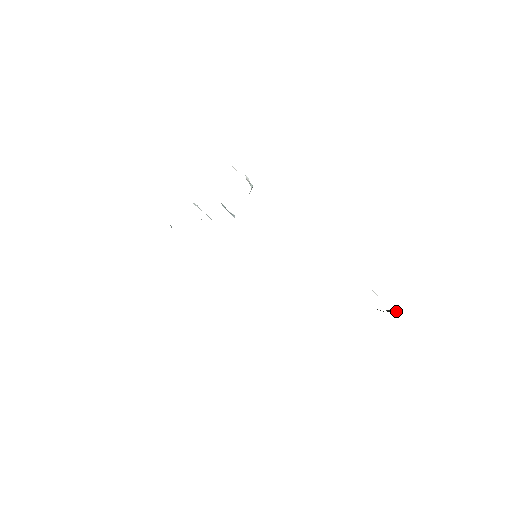
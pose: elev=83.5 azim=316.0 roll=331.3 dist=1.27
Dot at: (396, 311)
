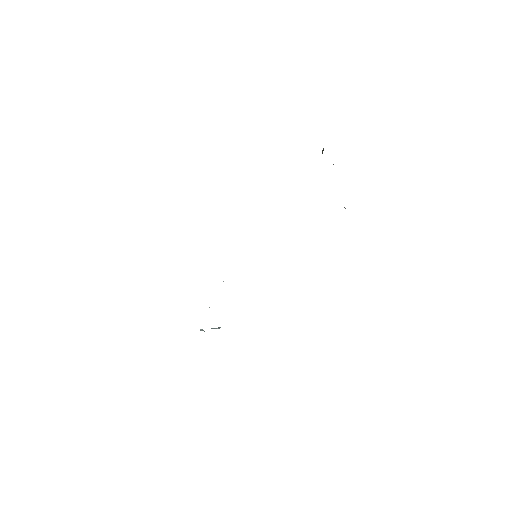
Dot at: occluded
